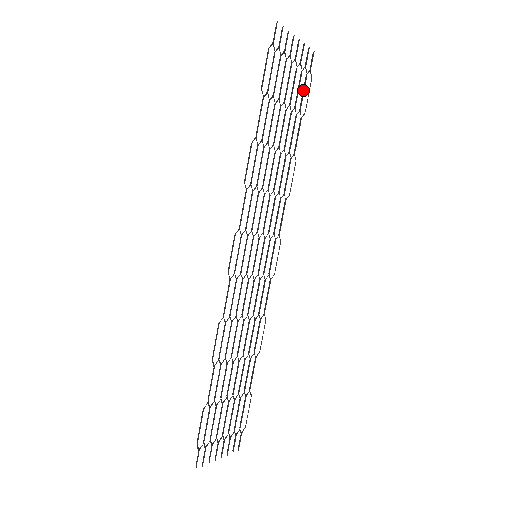
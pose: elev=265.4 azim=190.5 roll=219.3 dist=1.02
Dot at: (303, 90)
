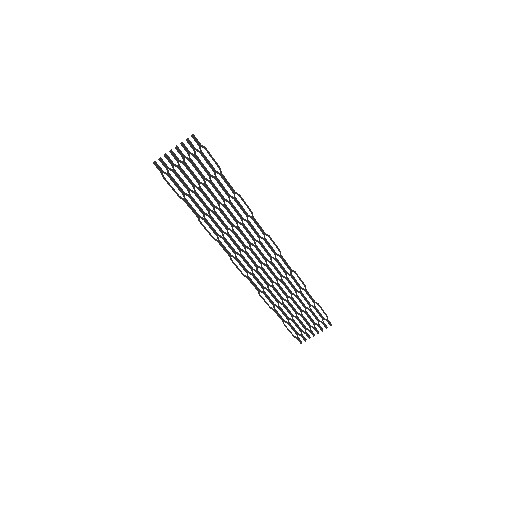
Dot at: (207, 160)
